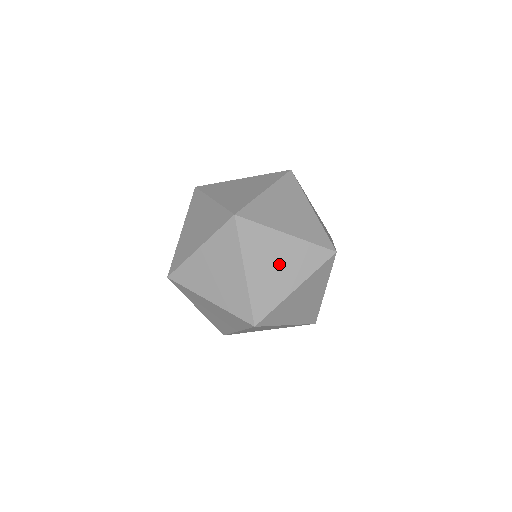
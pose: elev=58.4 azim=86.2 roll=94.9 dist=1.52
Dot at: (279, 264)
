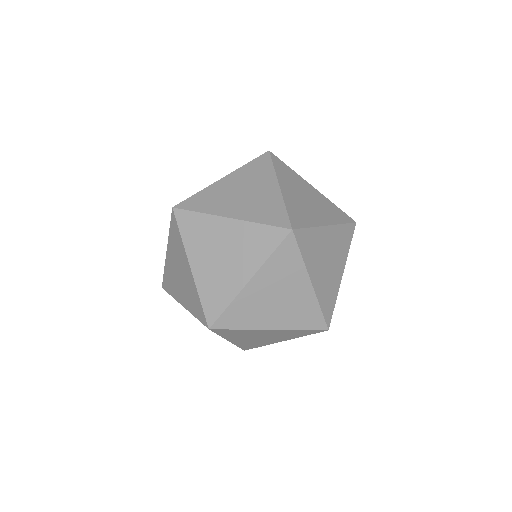
Dot at: occluded
